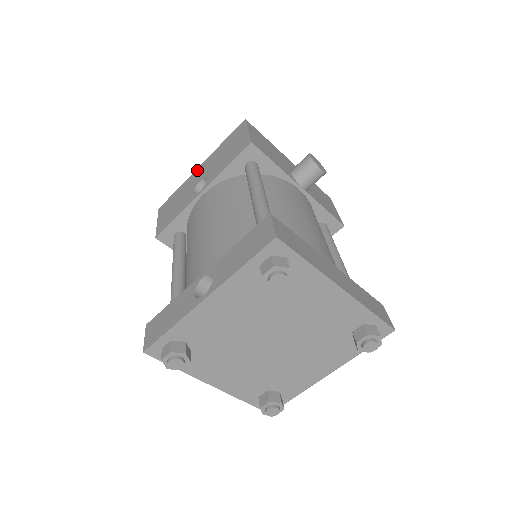
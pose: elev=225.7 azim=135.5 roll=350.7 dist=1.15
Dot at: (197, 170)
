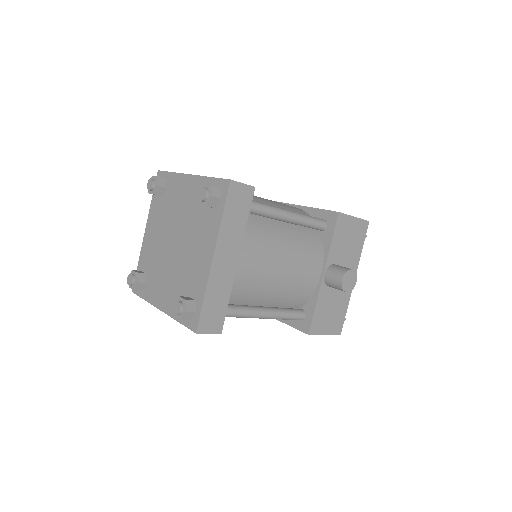
Dot at: occluded
